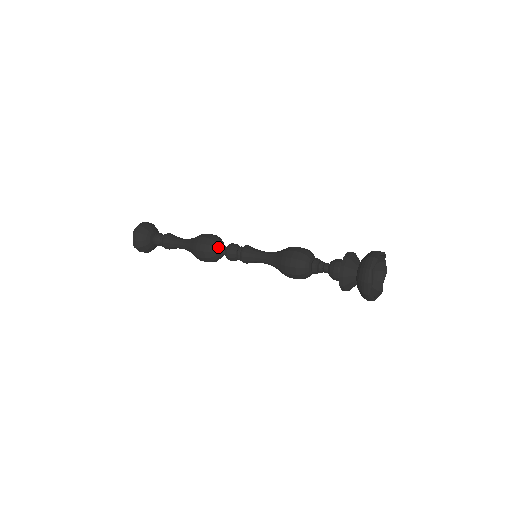
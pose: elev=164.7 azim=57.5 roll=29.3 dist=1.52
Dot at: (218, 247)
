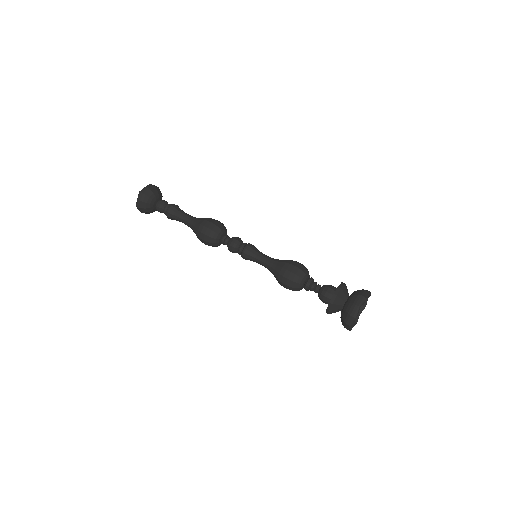
Dot at: (220, 240)
